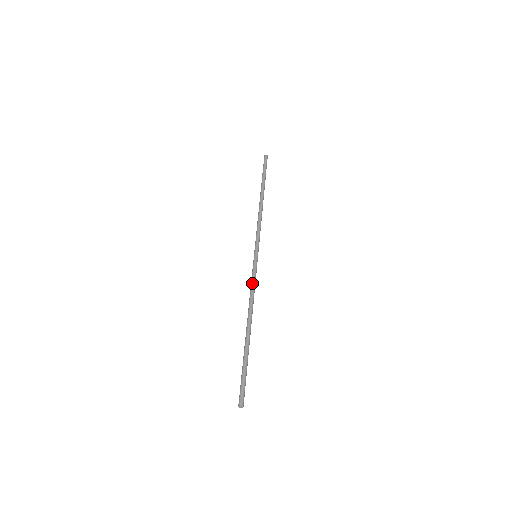
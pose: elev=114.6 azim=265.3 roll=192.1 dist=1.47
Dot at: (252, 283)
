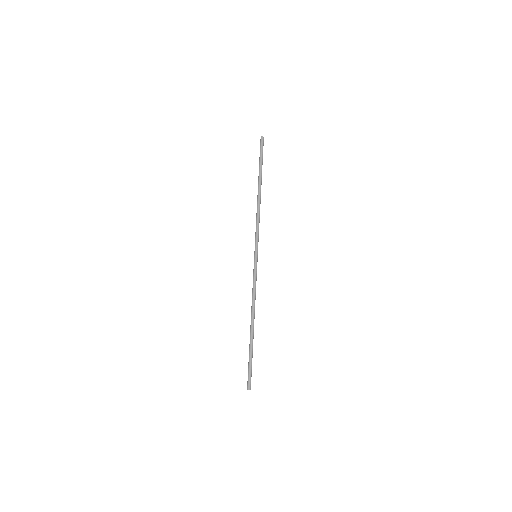
Dot at: (254, 284)
